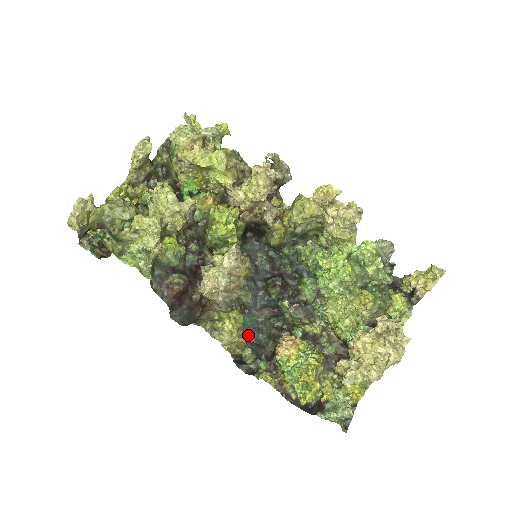
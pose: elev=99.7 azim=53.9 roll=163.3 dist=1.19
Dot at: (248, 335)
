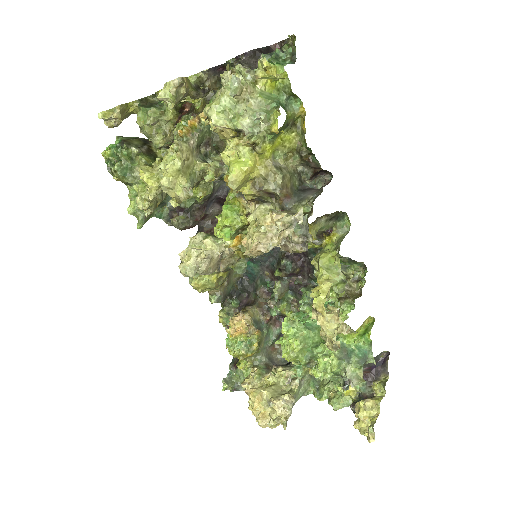
Dot at: (245, 273)
